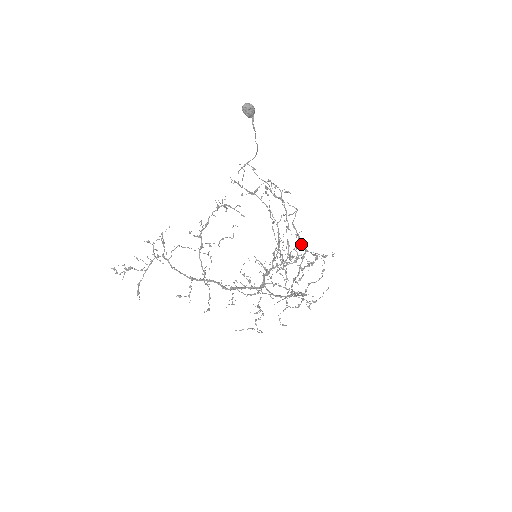
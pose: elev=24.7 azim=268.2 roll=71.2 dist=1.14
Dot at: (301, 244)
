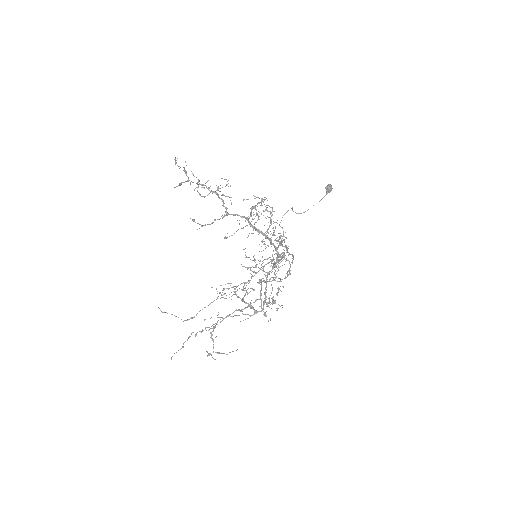
Dot at: occluded
